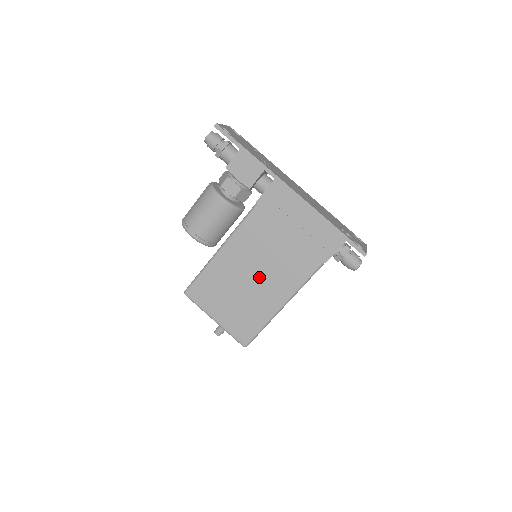
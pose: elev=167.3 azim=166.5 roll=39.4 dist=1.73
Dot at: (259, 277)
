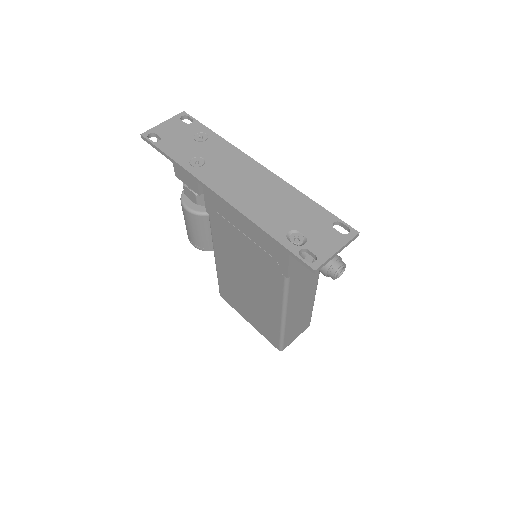
Dot at: (251, 287)
